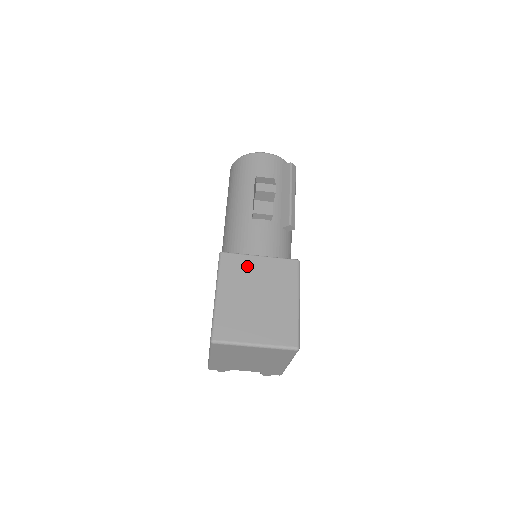
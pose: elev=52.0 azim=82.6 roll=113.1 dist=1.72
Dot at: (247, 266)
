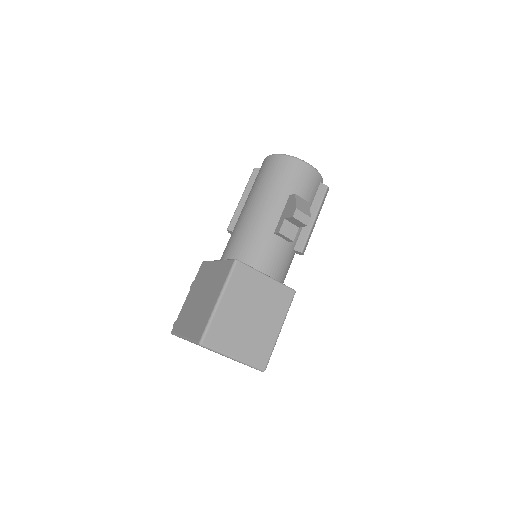
Dot at: (253, 282)
